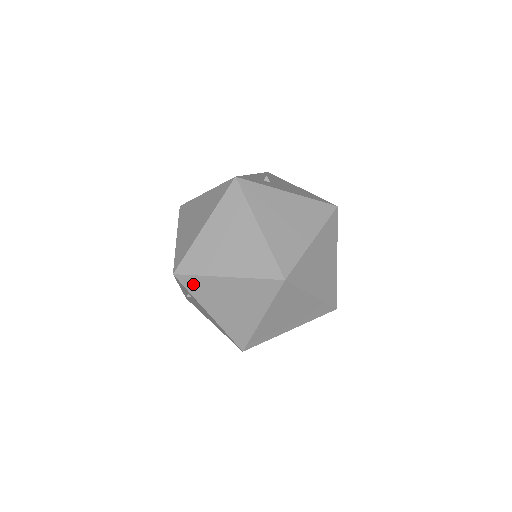
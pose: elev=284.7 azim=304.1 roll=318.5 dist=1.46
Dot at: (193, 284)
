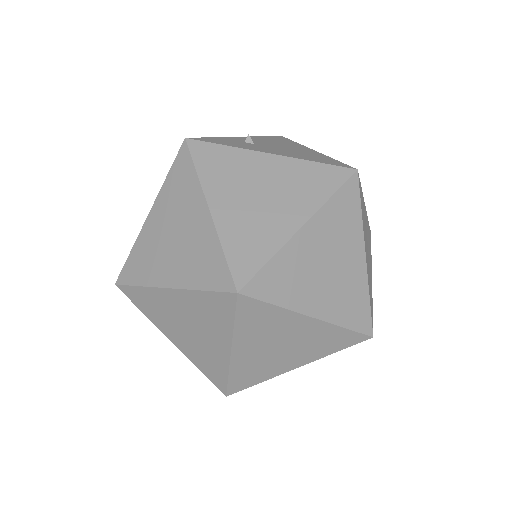
Dot at: (139, 298)
